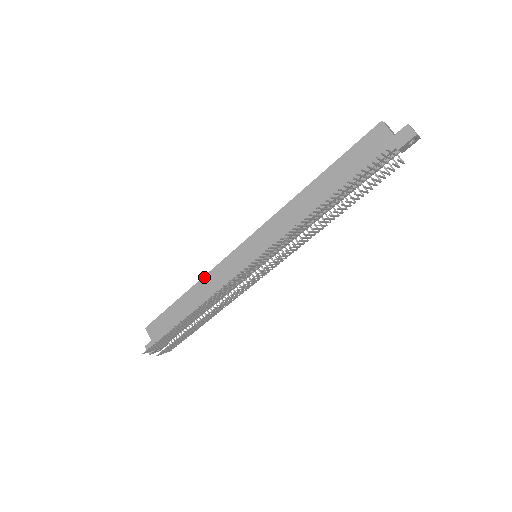
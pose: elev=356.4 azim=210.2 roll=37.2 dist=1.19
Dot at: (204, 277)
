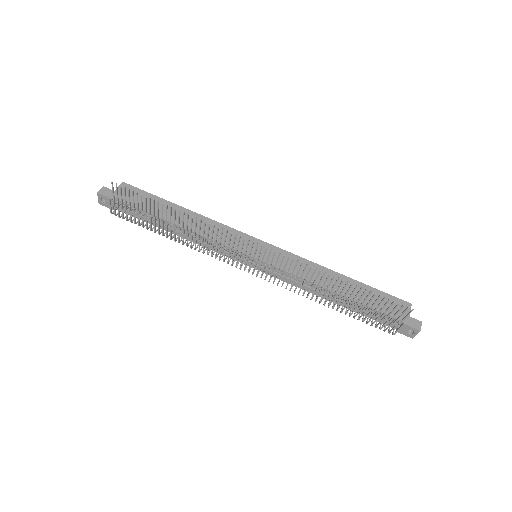
Dot at: (210, 219)
